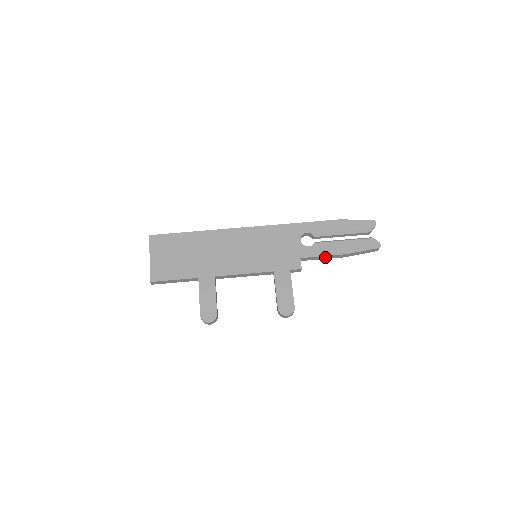
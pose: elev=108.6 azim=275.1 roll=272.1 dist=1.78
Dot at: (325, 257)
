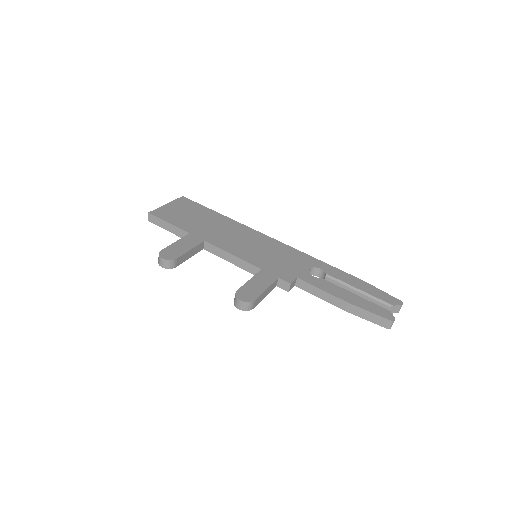
Dot at: (324, 295)
